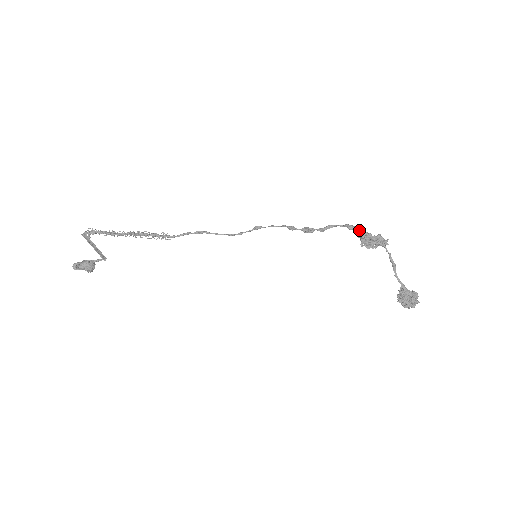
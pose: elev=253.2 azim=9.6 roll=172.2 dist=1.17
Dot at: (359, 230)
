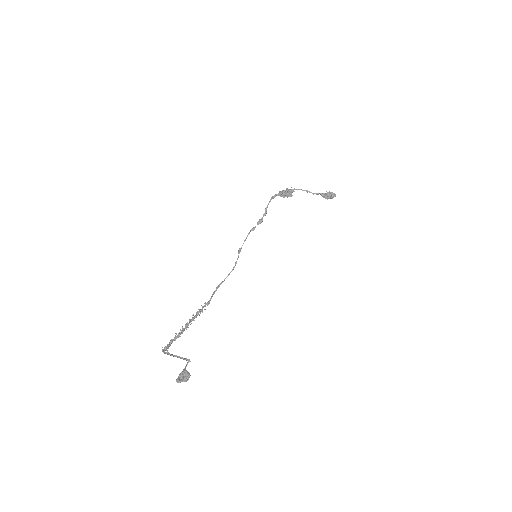
Dot at: (277, 194)
